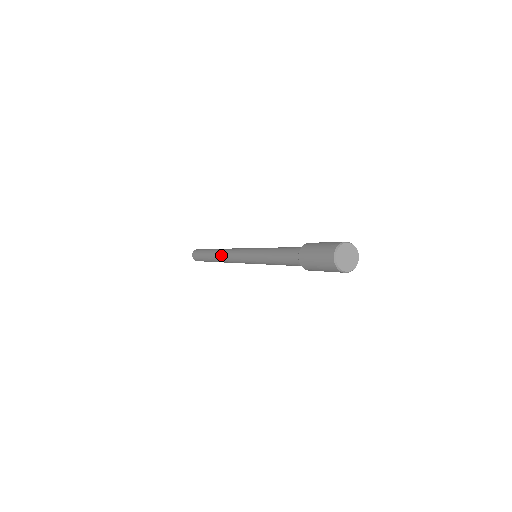
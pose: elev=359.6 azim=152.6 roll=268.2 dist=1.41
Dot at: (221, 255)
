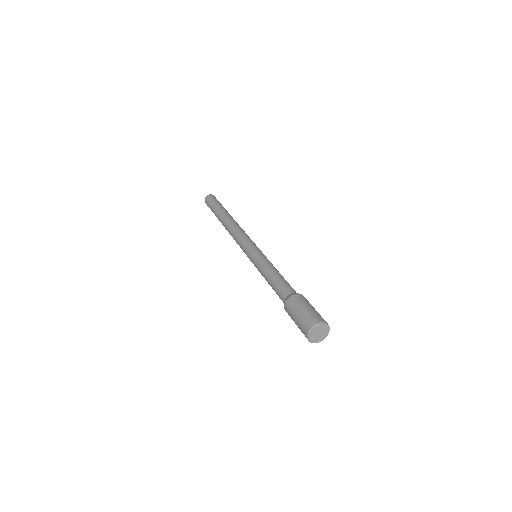
Dot at: occluded
